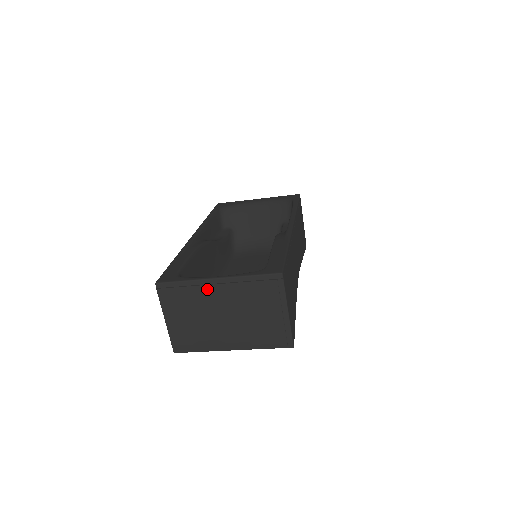
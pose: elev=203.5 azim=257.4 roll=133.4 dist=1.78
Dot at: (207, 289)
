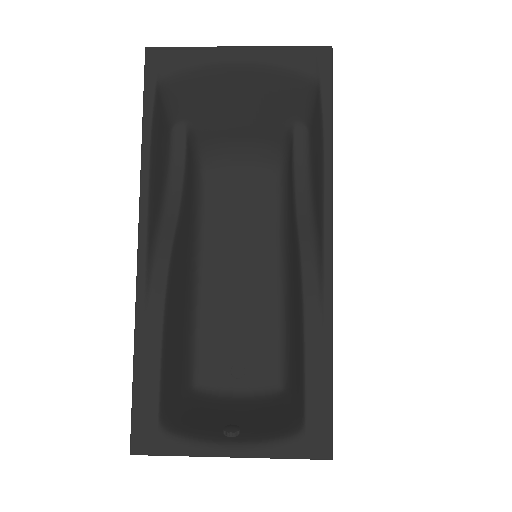
Dot at: occluded
